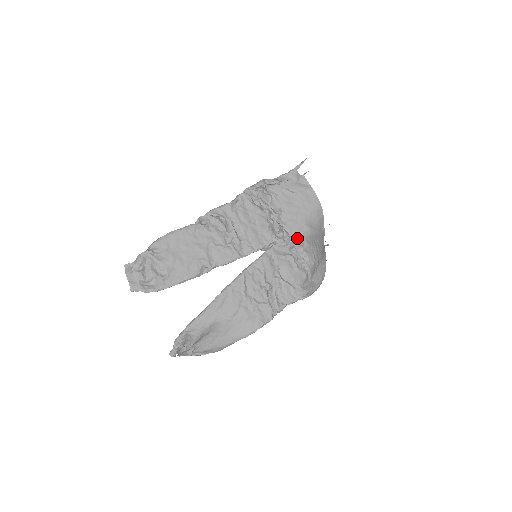
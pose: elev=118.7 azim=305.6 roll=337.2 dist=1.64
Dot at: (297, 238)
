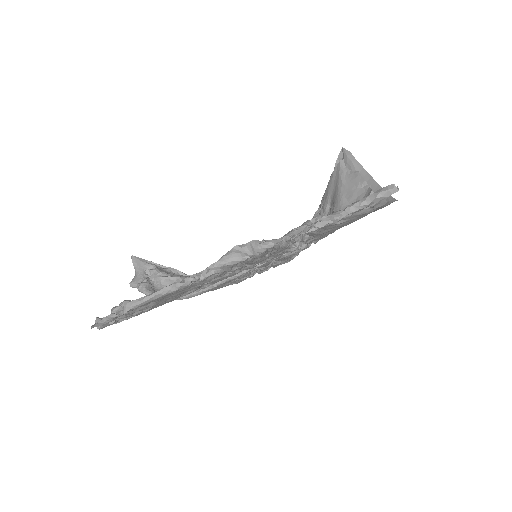
Dot at: (315, 243)
